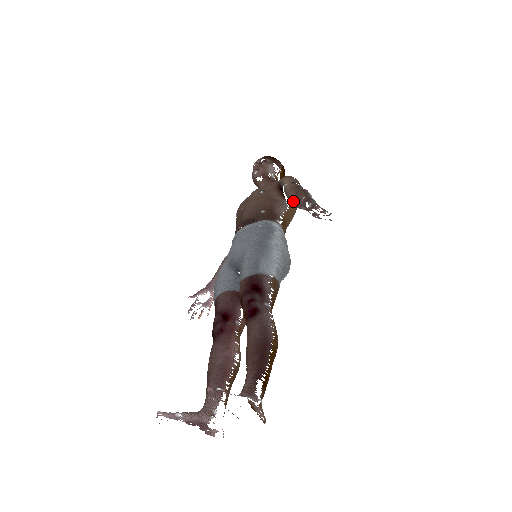
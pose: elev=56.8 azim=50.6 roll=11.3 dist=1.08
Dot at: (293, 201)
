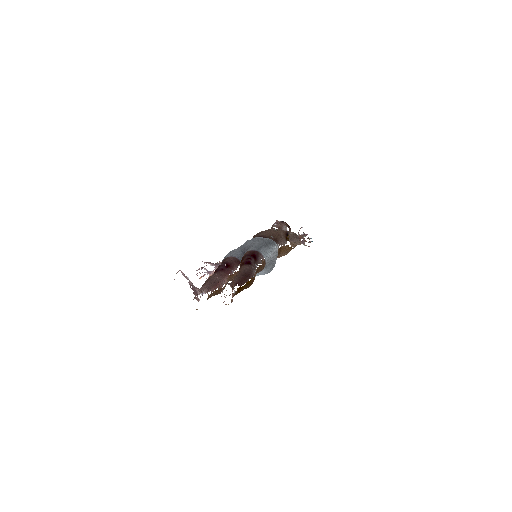
Dot at: (292, 238)
